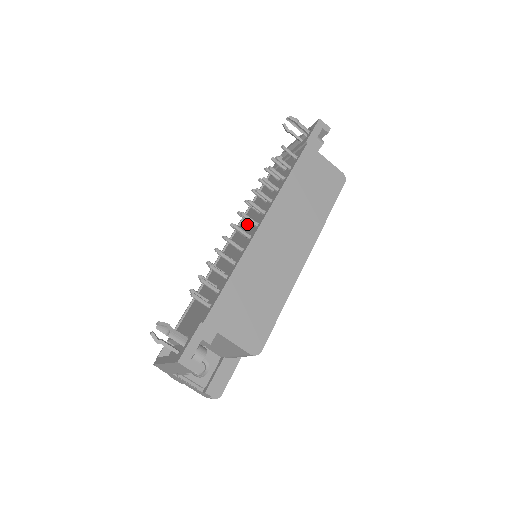
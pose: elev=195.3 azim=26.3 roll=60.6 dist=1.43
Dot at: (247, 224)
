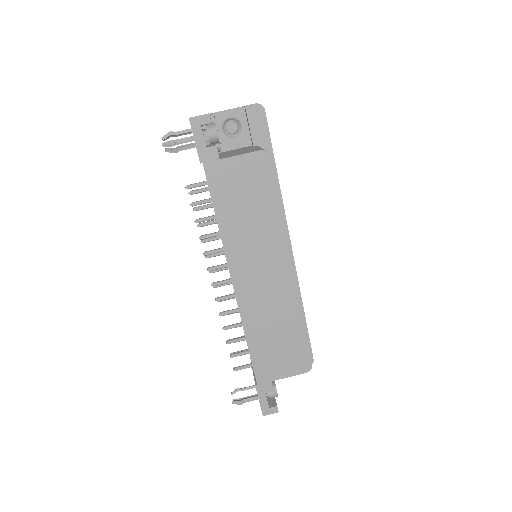
Dot at: occluded
